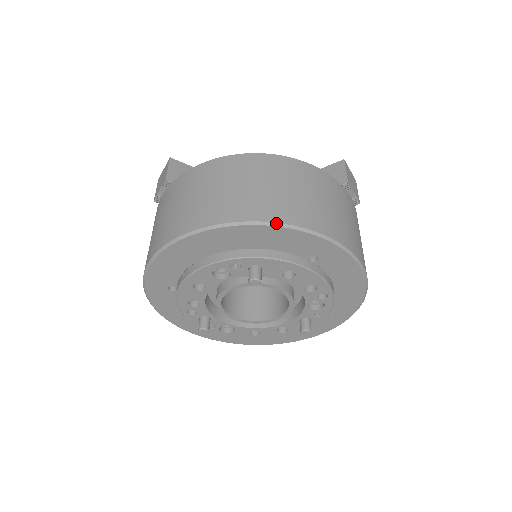
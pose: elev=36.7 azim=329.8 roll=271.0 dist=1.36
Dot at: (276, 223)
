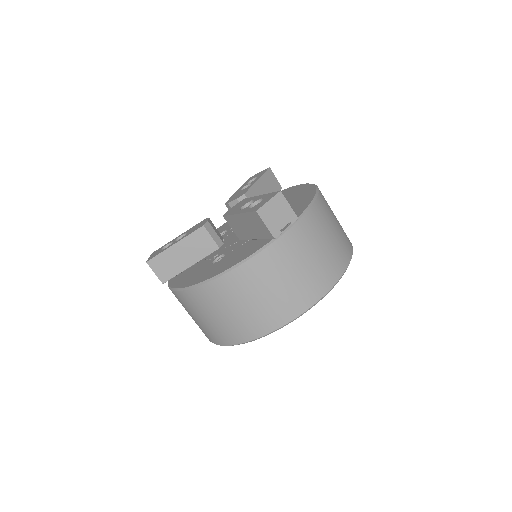
Dot at: (253, 340)
